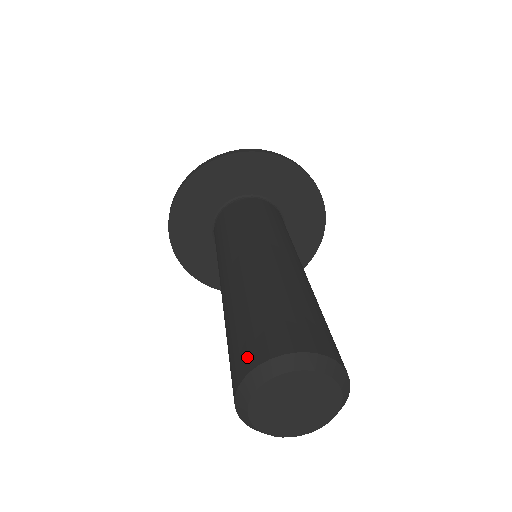
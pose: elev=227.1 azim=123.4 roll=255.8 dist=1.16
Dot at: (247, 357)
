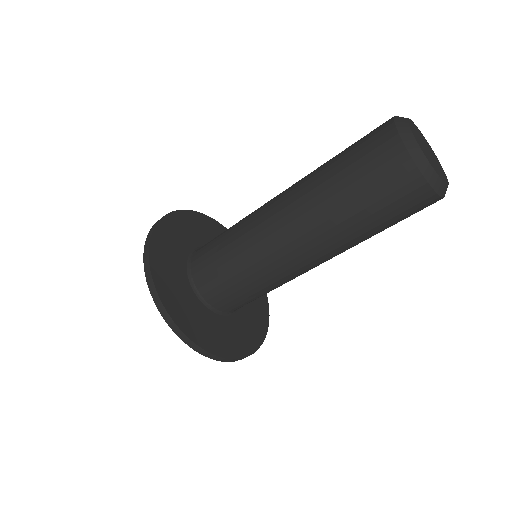
Dot at: occluded
